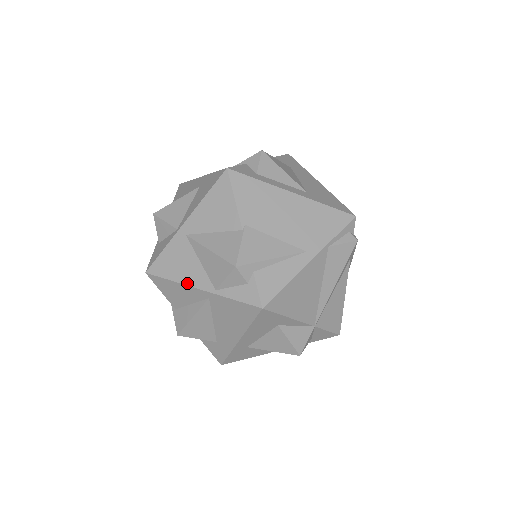
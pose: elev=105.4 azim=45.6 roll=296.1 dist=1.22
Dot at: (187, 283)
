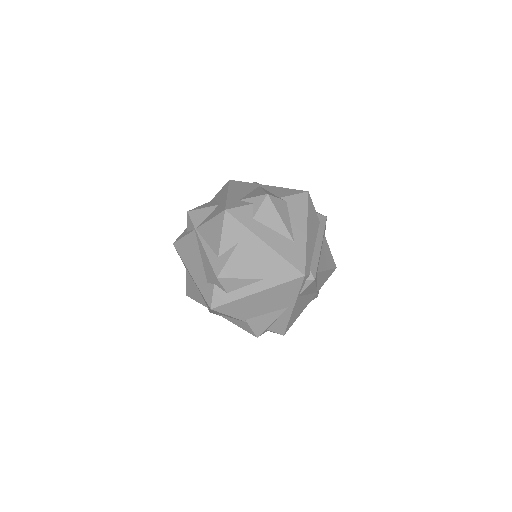
Dot at: occluded
